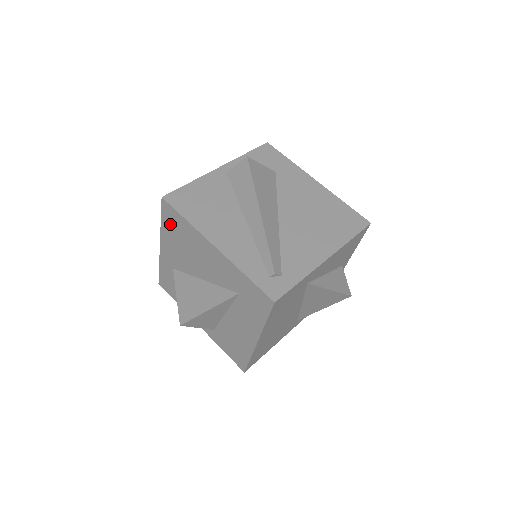
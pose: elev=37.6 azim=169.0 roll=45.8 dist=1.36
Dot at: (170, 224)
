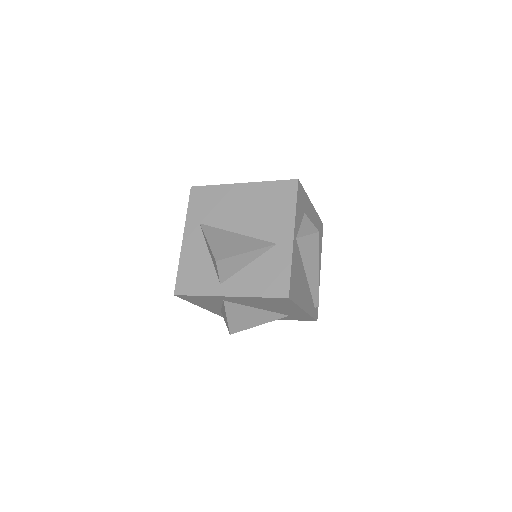
Dot at: (271, 300)
